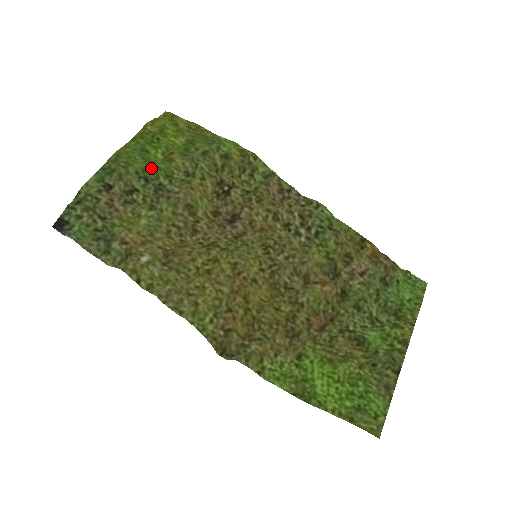
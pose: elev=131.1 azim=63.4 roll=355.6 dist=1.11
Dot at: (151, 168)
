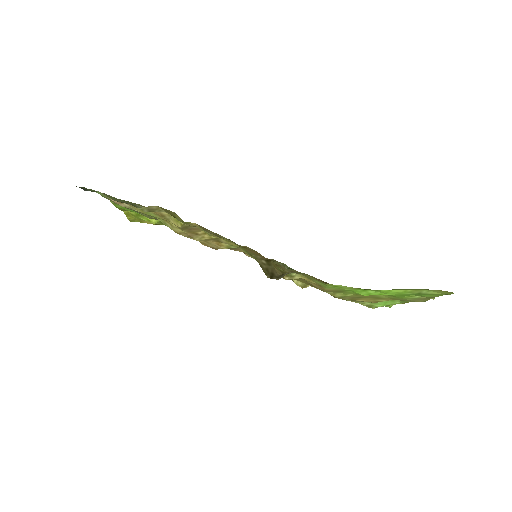
Dot at: occluded
